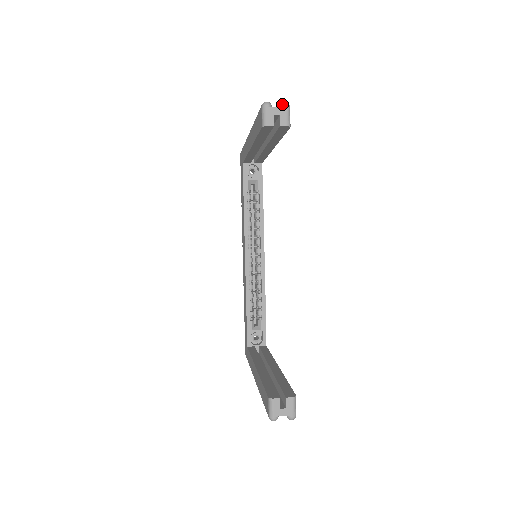
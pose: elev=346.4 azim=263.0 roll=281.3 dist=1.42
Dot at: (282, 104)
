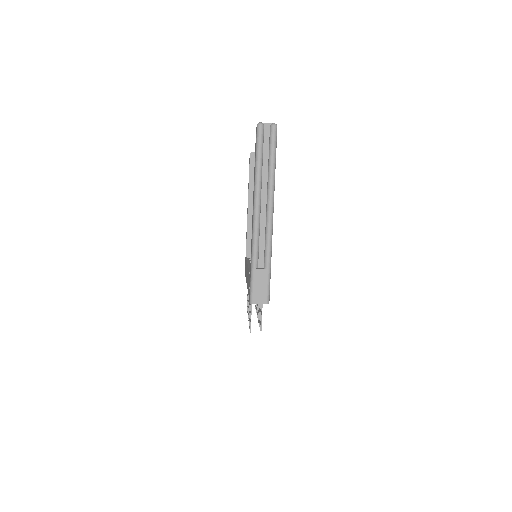
Dot at: occluded
